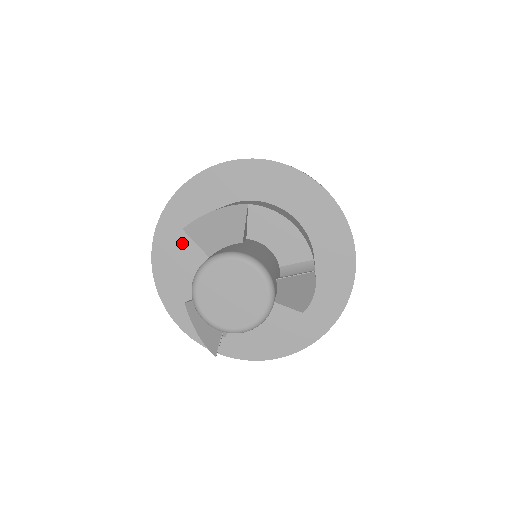
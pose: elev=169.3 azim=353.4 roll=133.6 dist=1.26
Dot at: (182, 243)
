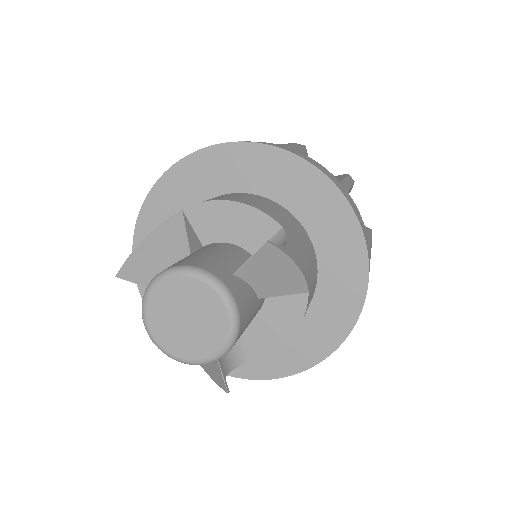
Dot at: occluded
